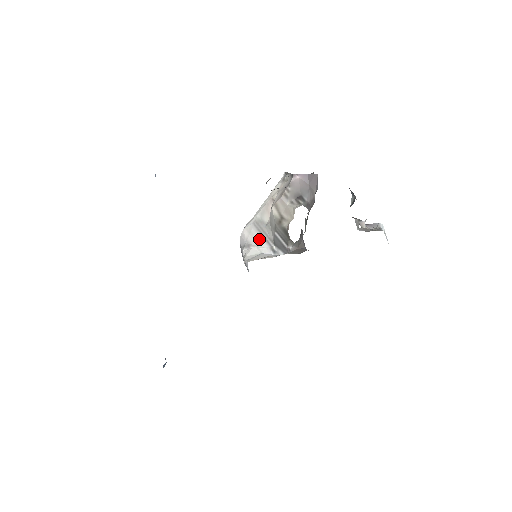
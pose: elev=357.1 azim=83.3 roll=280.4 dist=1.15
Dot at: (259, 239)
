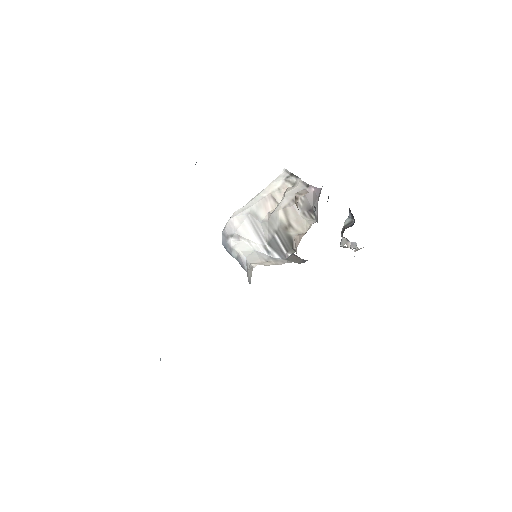
Dot at: (251, 233)
